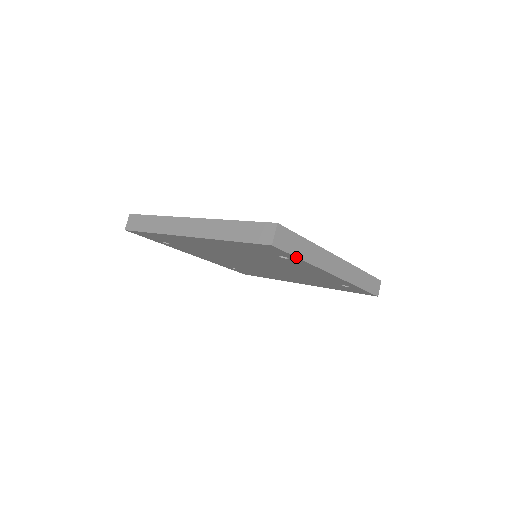
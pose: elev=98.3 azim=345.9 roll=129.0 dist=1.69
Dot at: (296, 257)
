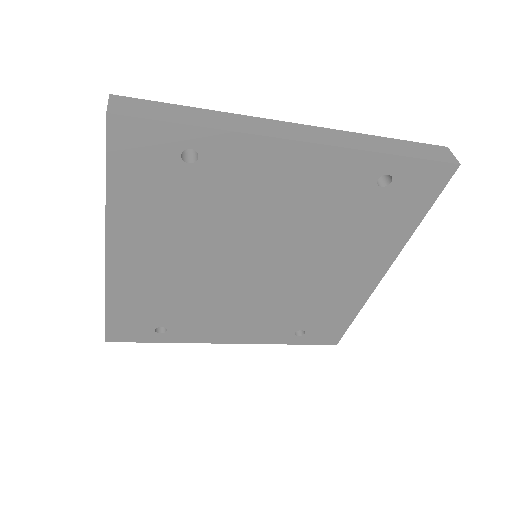
Dot at: (180, 125)
